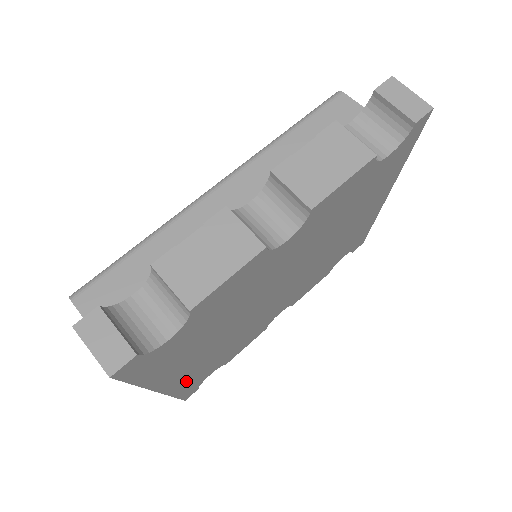
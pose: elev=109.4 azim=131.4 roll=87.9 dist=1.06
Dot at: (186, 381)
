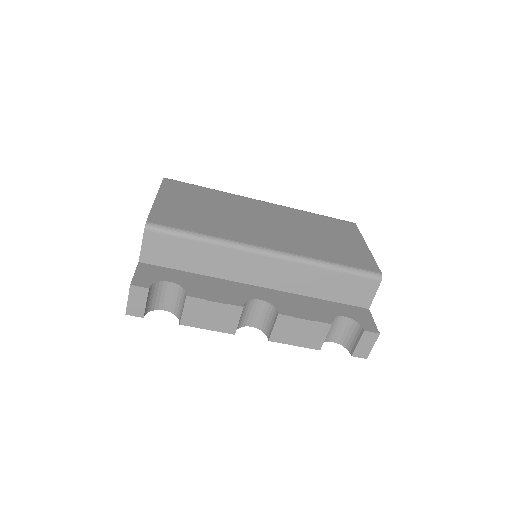
Dot at: occluded
